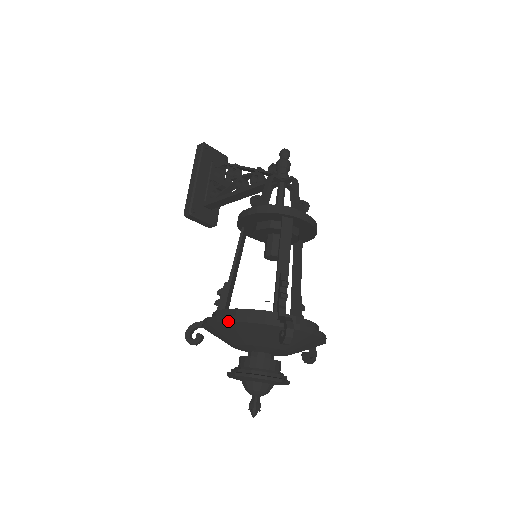
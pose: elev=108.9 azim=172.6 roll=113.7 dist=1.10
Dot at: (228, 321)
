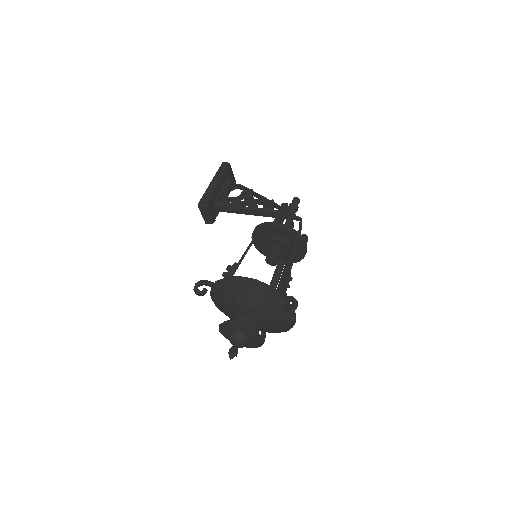
Dot at: (252, 284)
